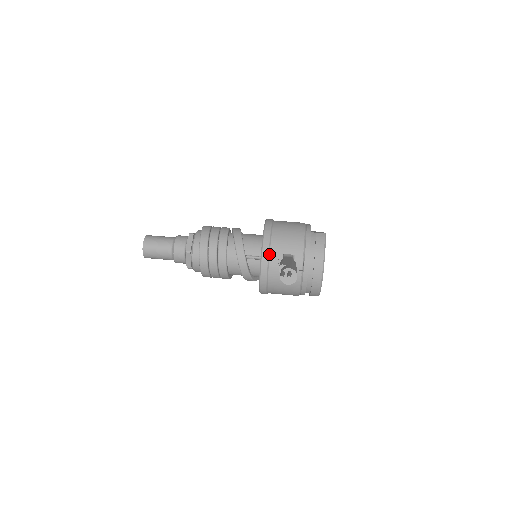
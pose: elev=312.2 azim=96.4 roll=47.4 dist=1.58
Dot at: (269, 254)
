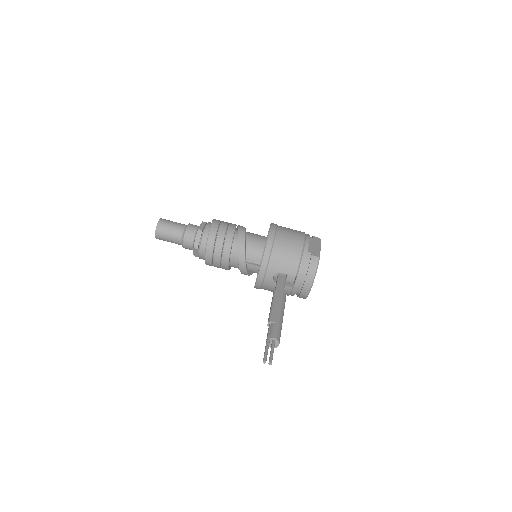
Dot at: (266, 270)
